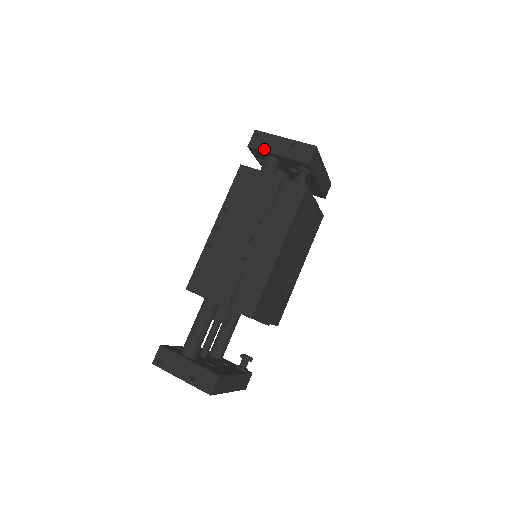
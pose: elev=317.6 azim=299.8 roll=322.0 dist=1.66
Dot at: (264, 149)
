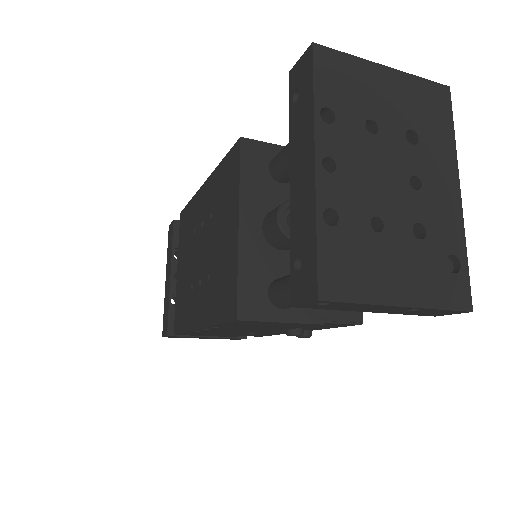
Dot at: occluded
